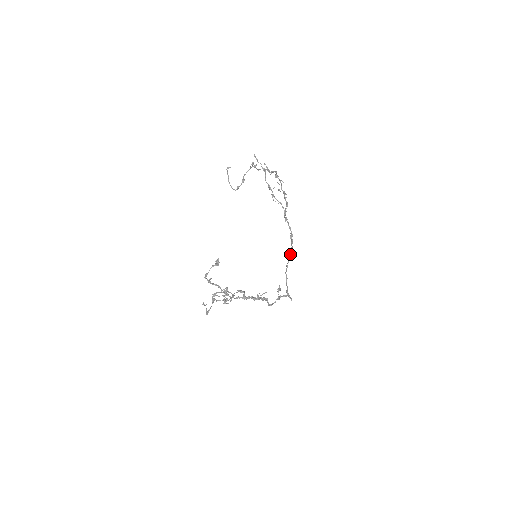
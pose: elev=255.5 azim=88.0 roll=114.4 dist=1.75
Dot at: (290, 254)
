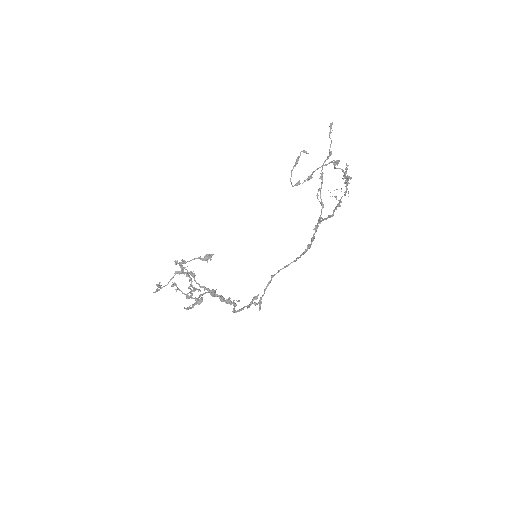
Dot at: (292, 262)
